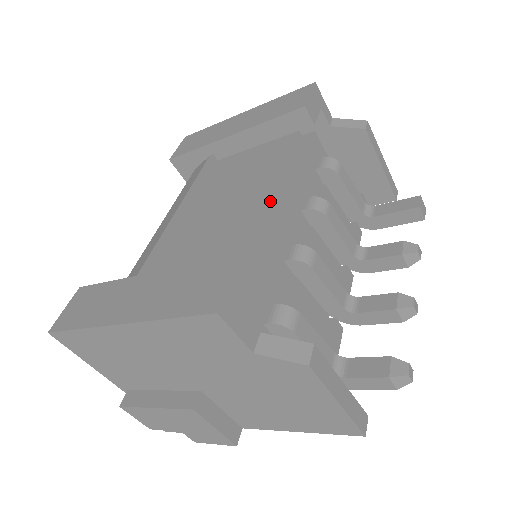
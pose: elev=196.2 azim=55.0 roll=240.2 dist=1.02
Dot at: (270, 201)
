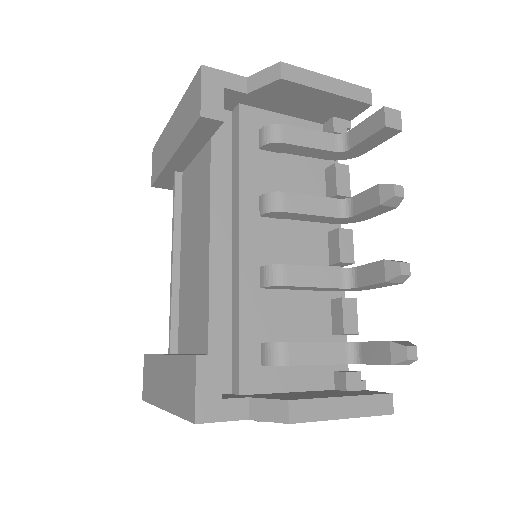
Dot at: (225, 230)
